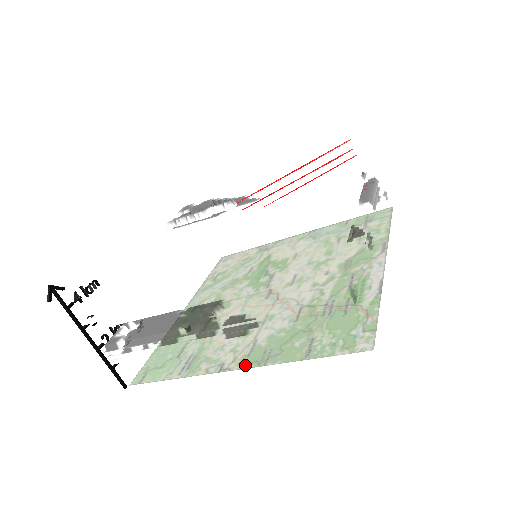
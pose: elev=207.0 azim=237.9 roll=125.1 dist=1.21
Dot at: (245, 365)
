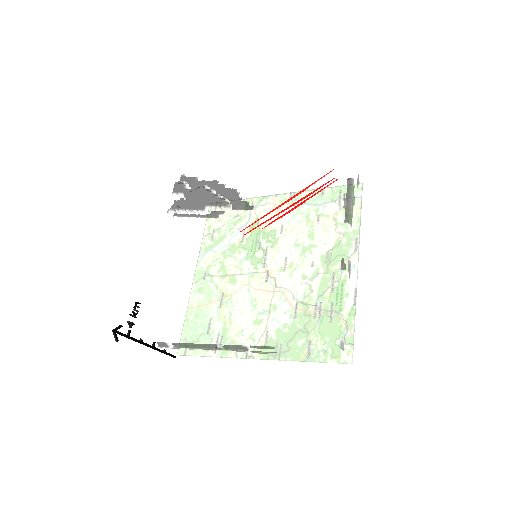
Dot at: occluded
